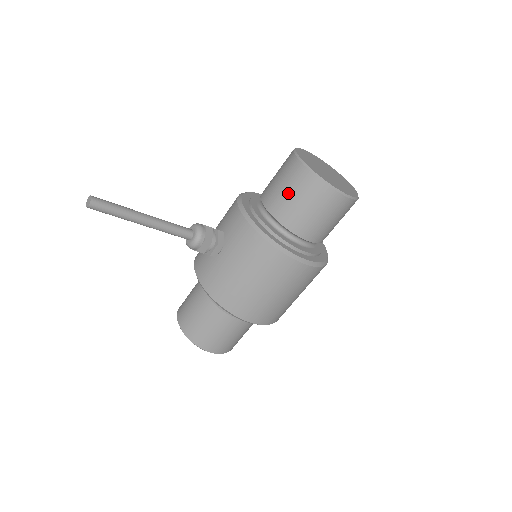
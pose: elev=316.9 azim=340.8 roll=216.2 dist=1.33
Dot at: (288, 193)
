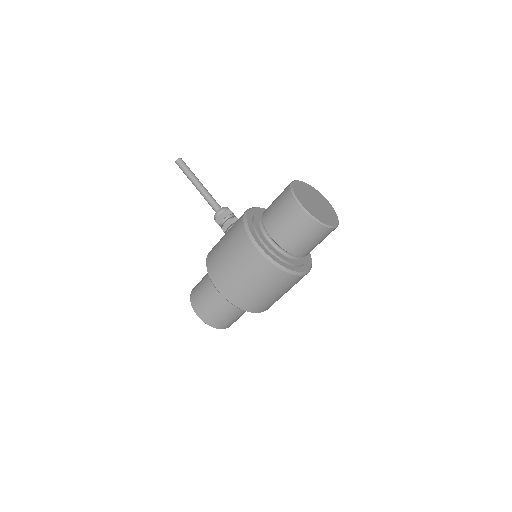
Dot at: (276, 199)
